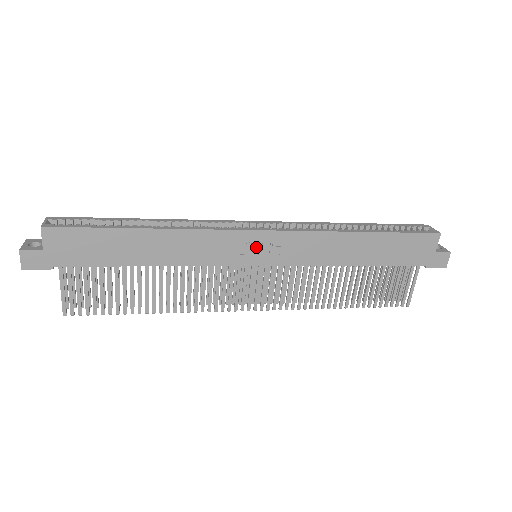
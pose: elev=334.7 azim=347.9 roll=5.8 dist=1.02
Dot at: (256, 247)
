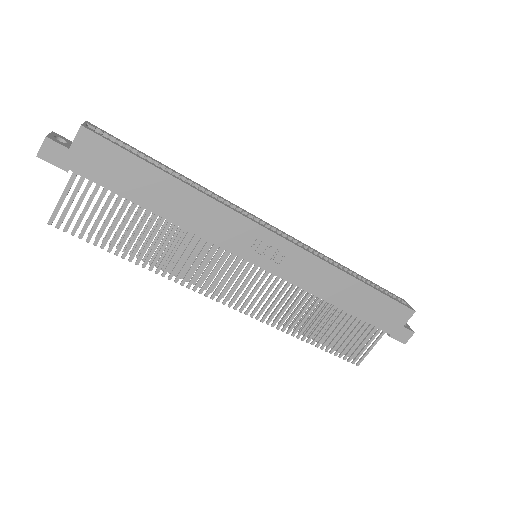
Dot at: (263, 247)
